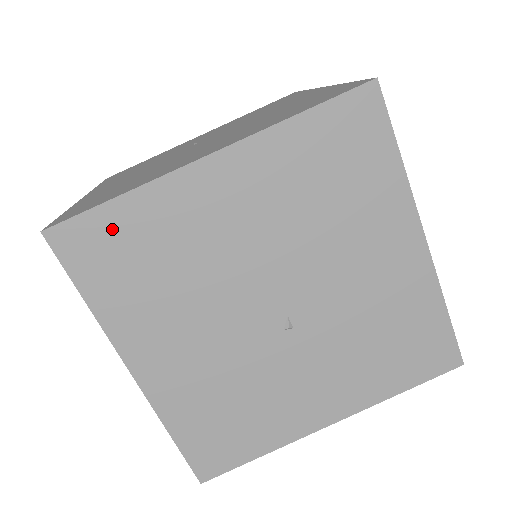
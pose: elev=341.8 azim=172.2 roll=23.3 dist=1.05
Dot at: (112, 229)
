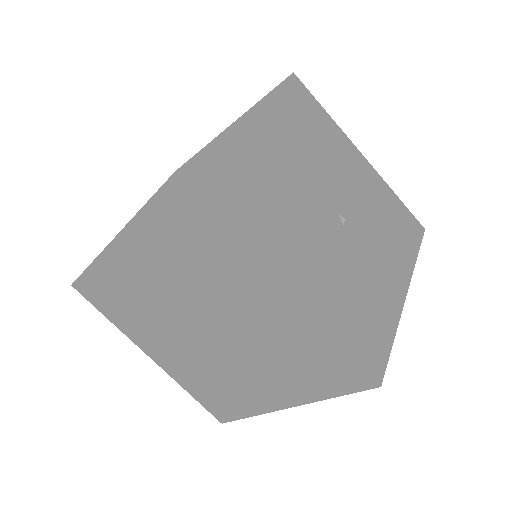
Dot at: (219, 165)
